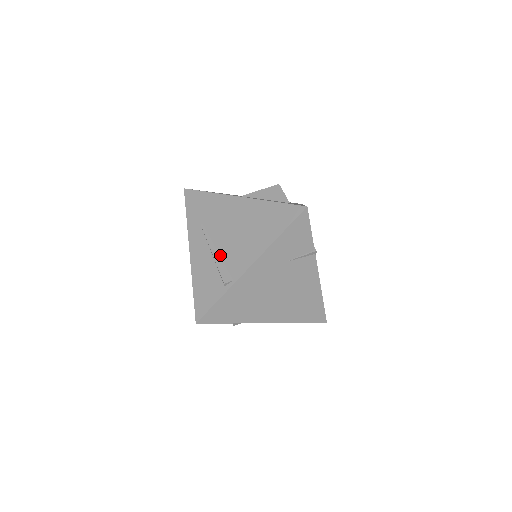
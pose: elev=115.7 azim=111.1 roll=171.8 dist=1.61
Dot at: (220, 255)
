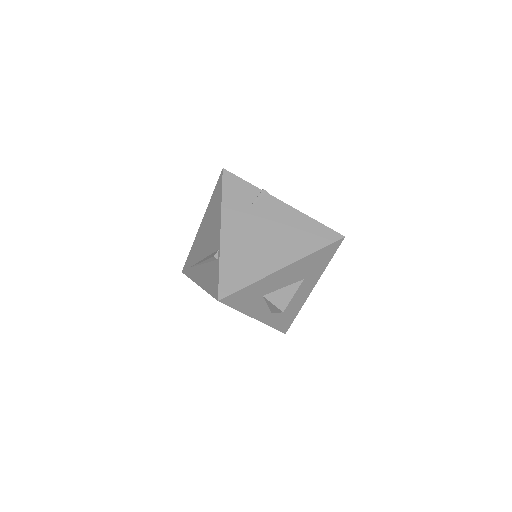
Dot at: (208, 256)
